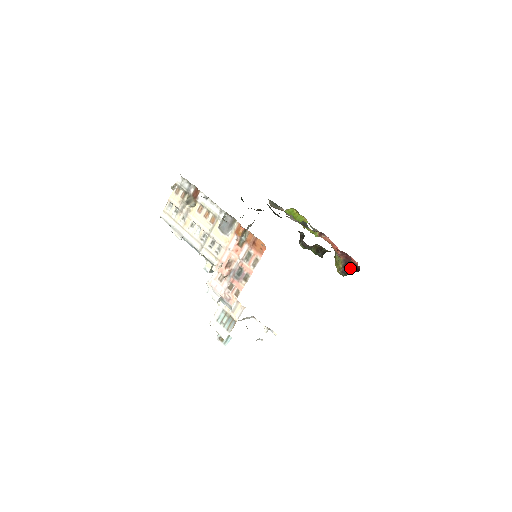
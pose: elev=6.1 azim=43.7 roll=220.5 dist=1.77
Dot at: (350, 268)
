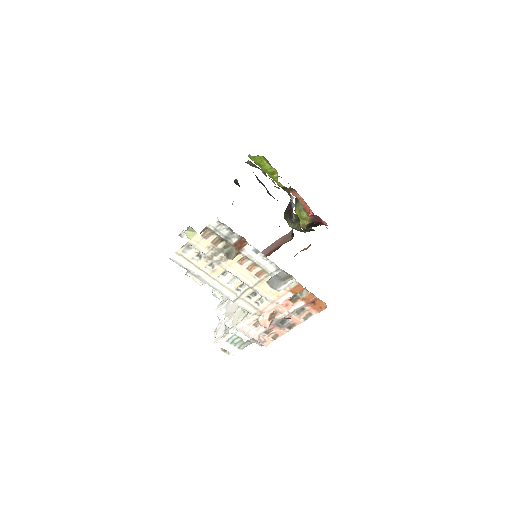
Dot at: (315, 225)
